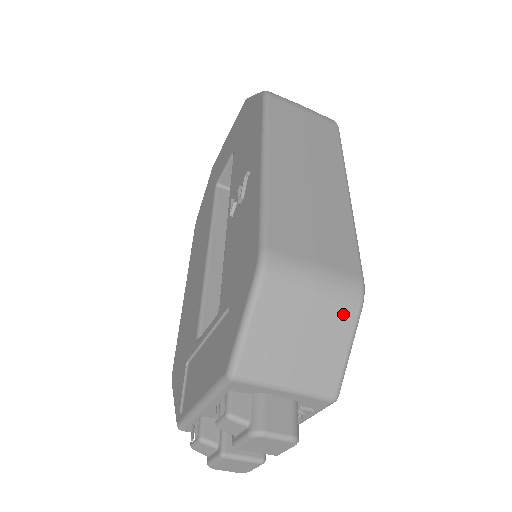
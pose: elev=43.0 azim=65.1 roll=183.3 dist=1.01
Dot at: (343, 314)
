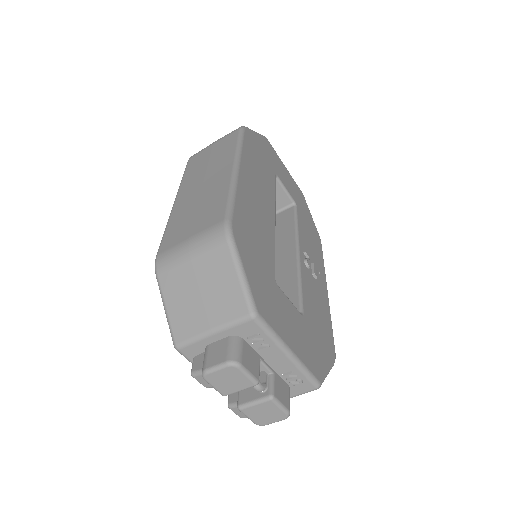
Dot at: (218, 254)
